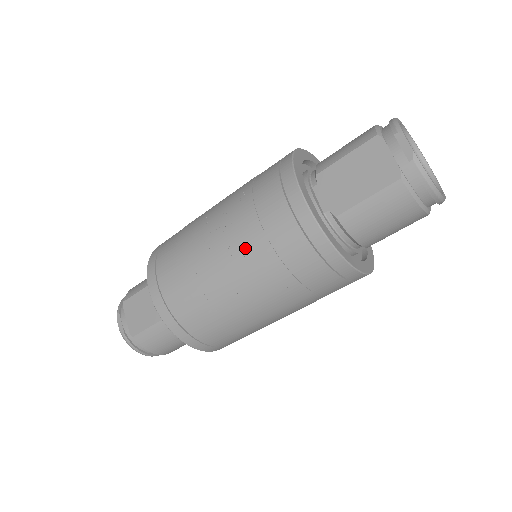
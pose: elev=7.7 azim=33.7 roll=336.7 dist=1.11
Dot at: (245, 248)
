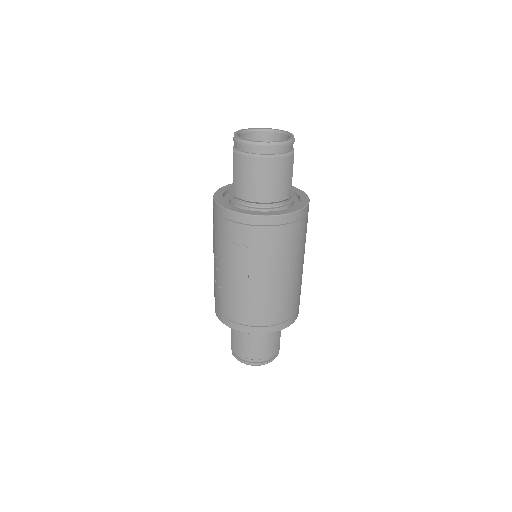
Dot at: (214, 243)
